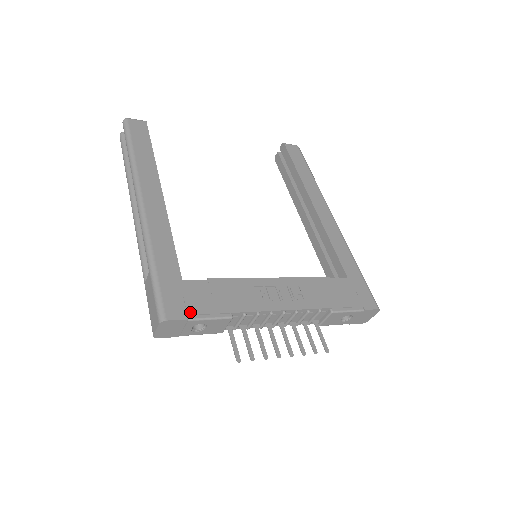
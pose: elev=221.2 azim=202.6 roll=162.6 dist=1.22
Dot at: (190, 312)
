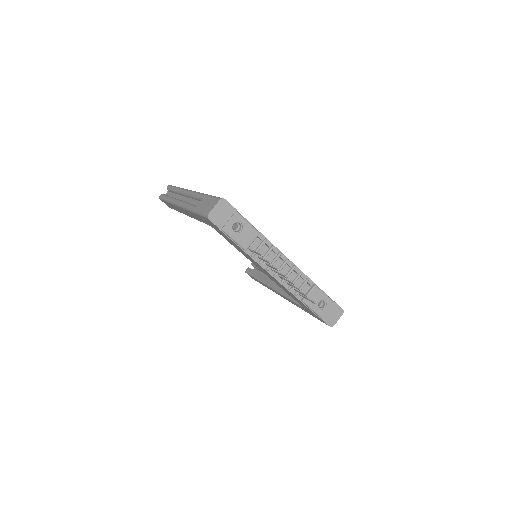
Dot at: (237, 211)
